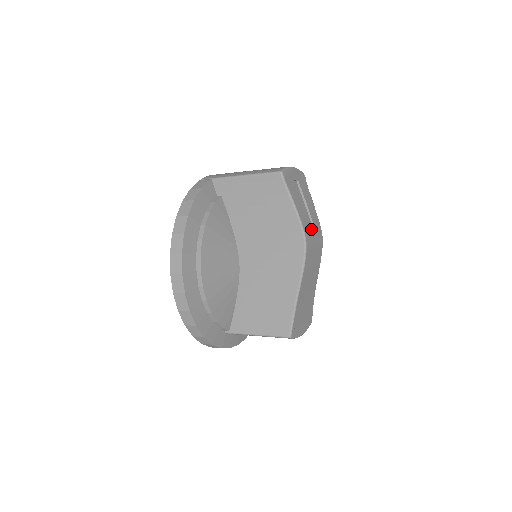
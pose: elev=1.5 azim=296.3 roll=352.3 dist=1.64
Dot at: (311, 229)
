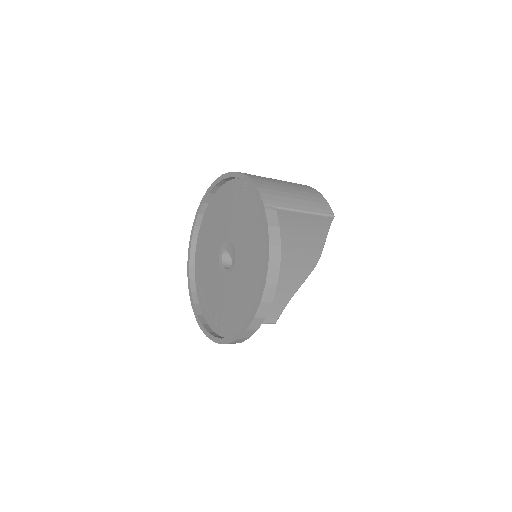
Dot at: occluded
